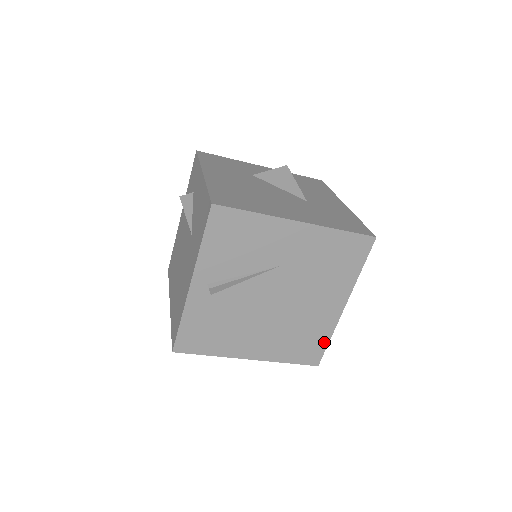
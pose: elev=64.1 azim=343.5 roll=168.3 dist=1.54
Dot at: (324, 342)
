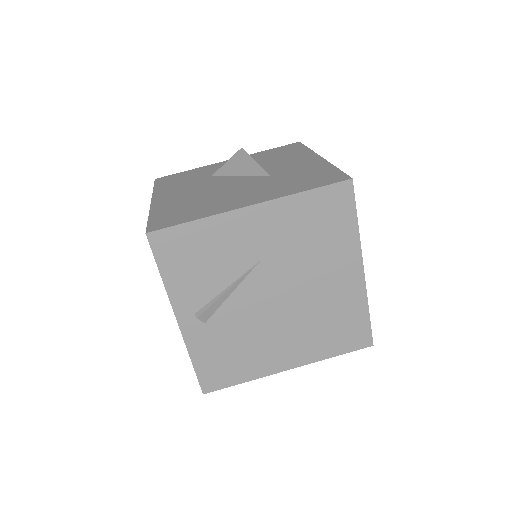
Dot at: (364, 318)
